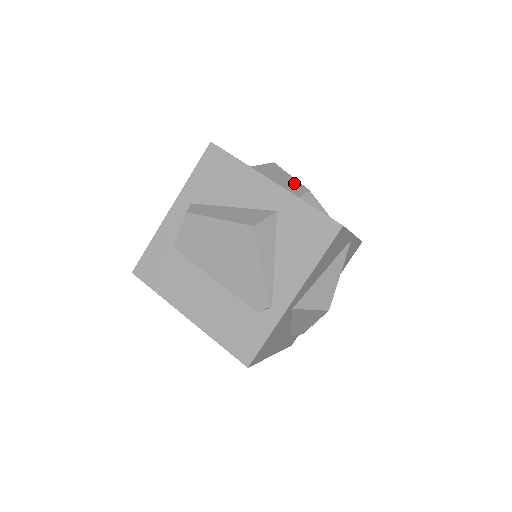
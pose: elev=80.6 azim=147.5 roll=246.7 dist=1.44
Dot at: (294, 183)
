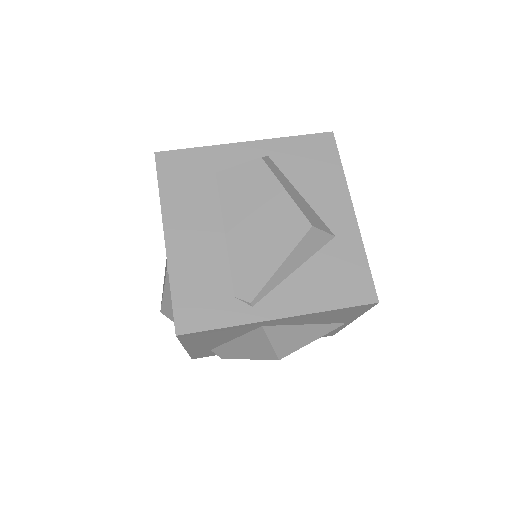
Dot at: occluded
